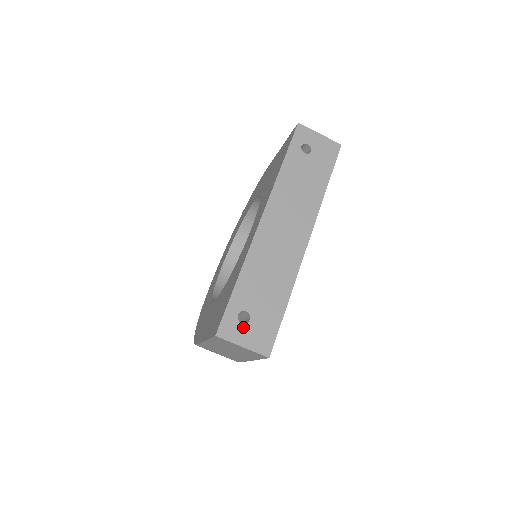
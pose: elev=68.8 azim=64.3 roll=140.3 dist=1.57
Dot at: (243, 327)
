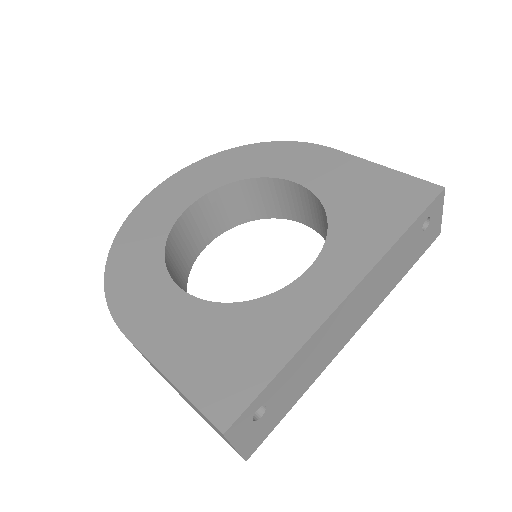
Dot at: (251, 425)
